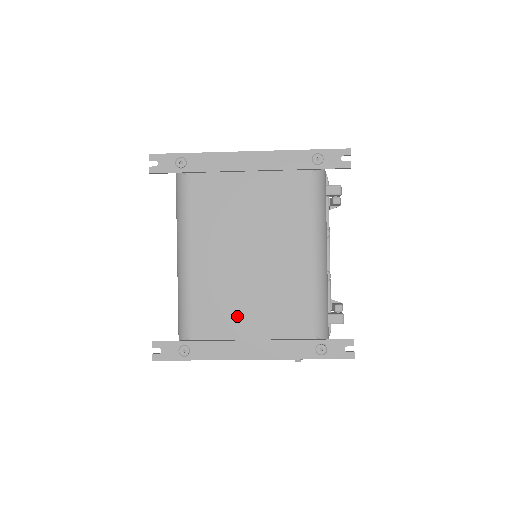
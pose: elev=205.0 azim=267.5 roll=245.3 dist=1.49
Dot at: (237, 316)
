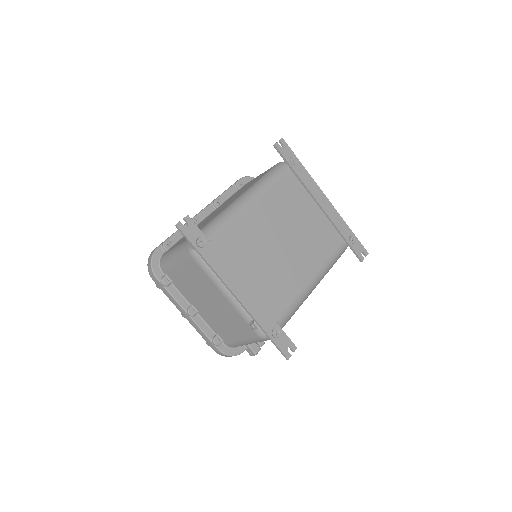
Dot at: (247, 262)
